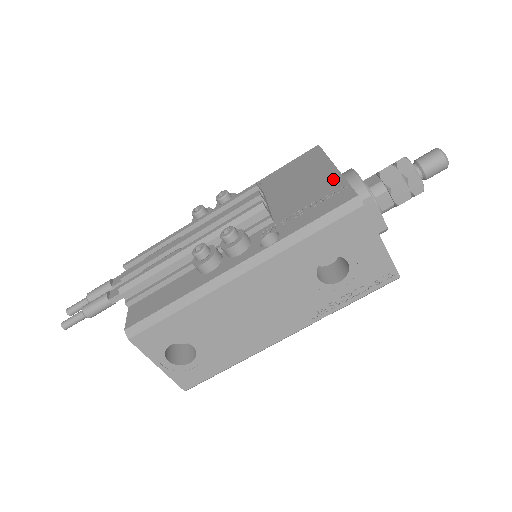
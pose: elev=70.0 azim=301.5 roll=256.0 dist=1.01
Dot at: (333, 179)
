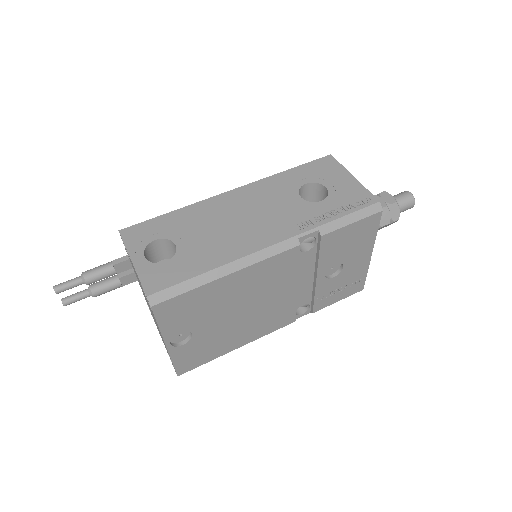
Dot at: occluded
